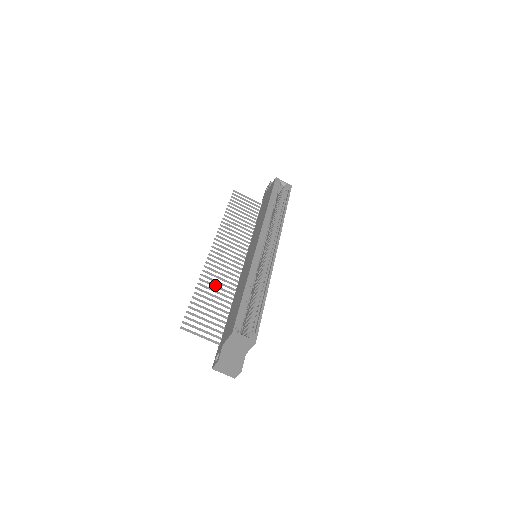
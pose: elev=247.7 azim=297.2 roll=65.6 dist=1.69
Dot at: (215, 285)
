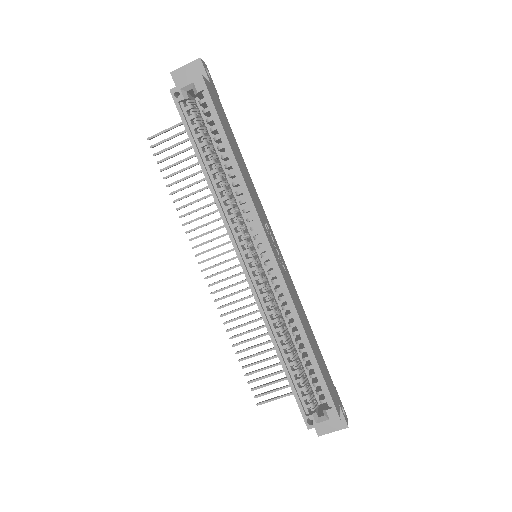
Dot at: (247, 323)
